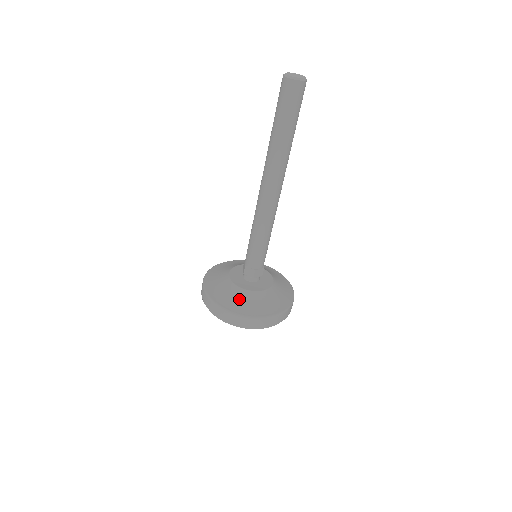
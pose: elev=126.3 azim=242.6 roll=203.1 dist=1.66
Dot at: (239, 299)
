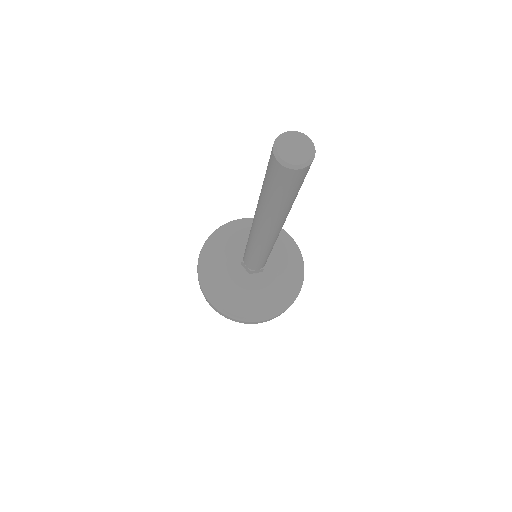
Dot at: (264, 301)
